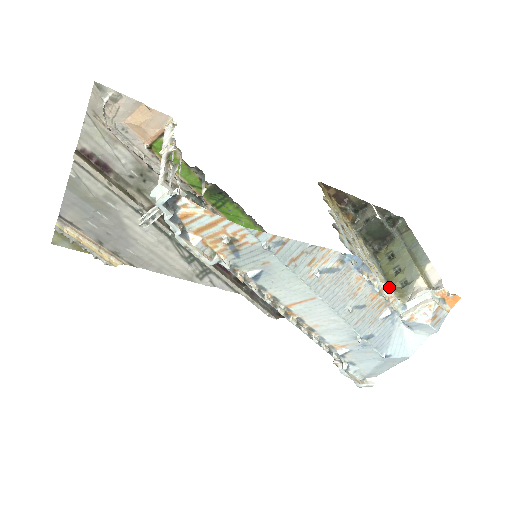
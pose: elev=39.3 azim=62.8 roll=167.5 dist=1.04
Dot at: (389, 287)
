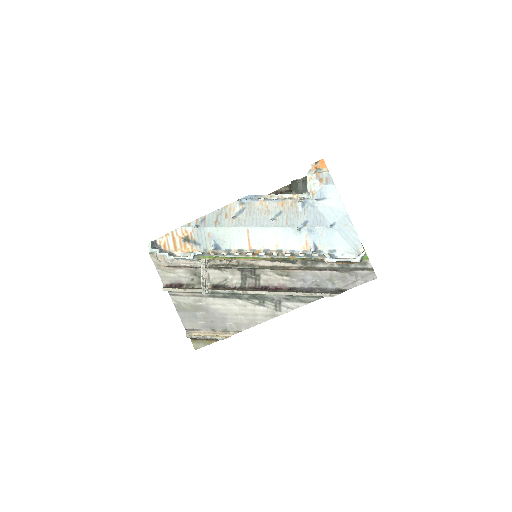
Dot at: occluded
